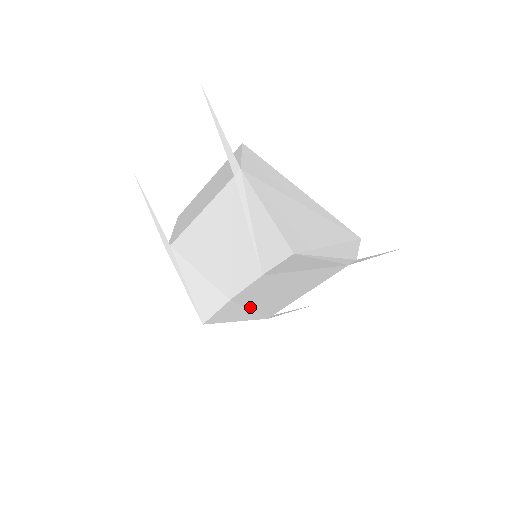
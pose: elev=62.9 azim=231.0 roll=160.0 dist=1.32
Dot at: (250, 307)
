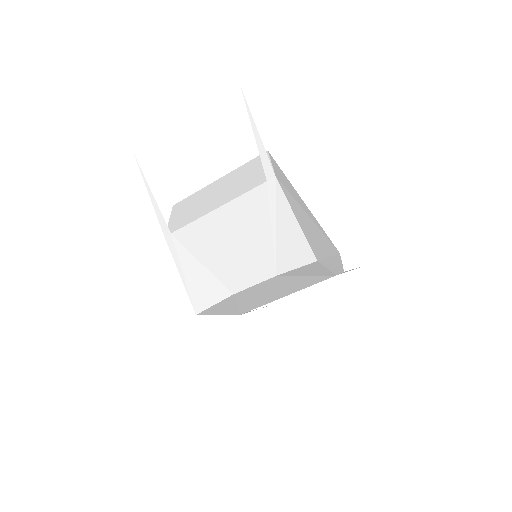
Dot at: (239, 303)
